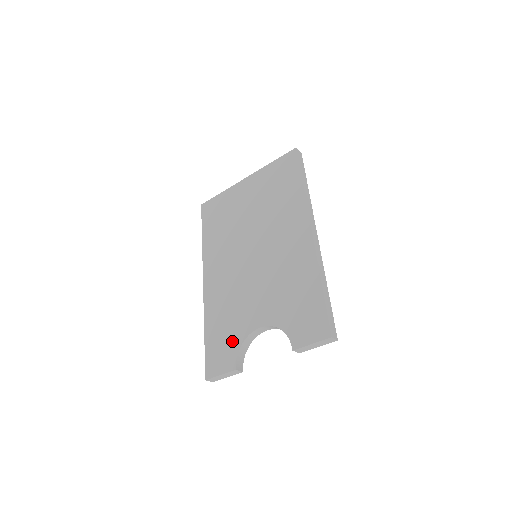
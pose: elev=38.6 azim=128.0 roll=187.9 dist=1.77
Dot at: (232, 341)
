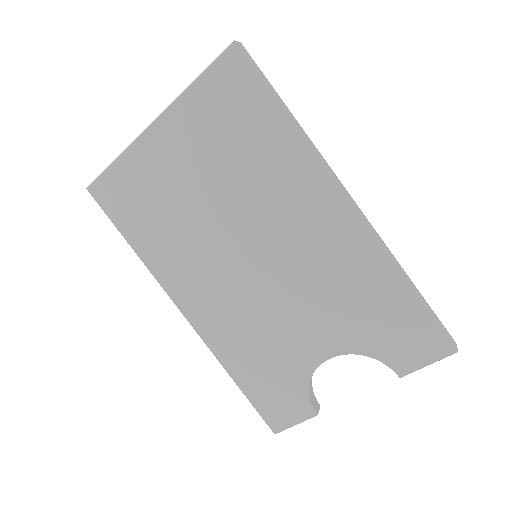
Dot at: (290, 384)
